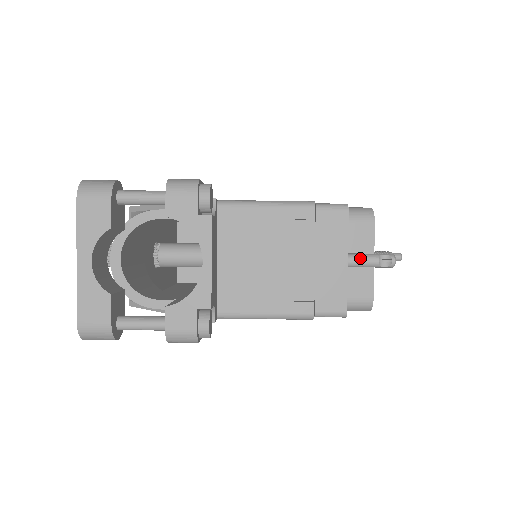
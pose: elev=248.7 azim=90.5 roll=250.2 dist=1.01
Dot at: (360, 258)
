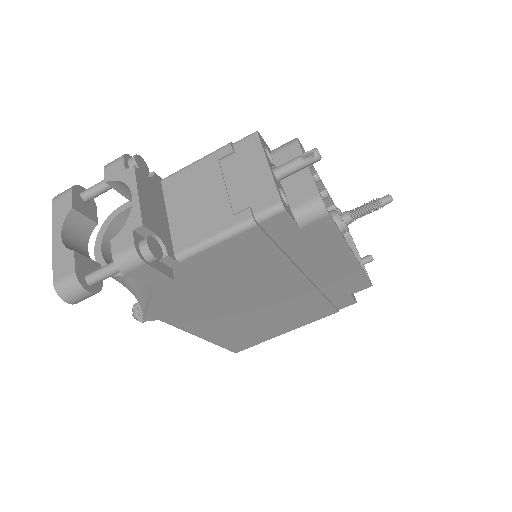
Dot at: (285, 164)
